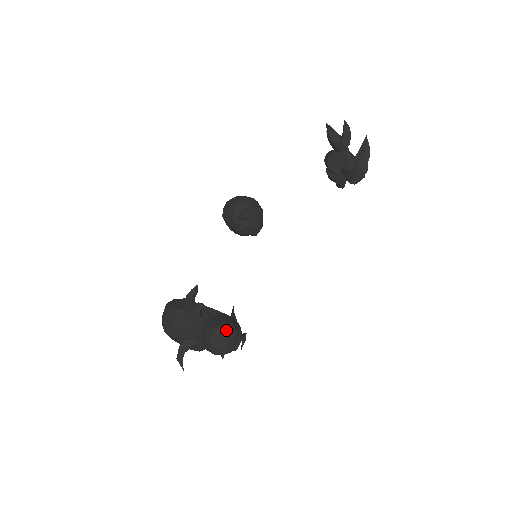
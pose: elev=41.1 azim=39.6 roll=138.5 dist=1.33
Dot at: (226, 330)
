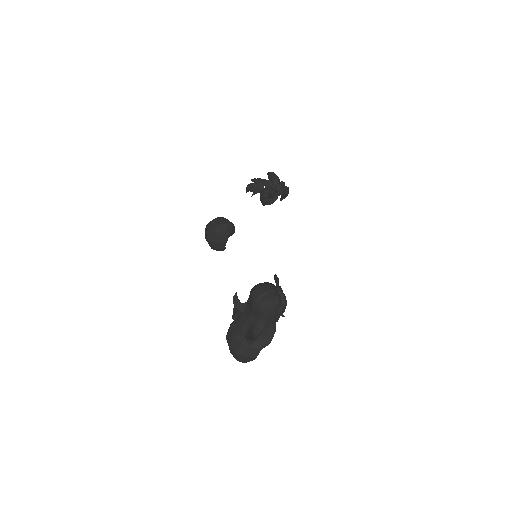
Dot at: (259, 284)
